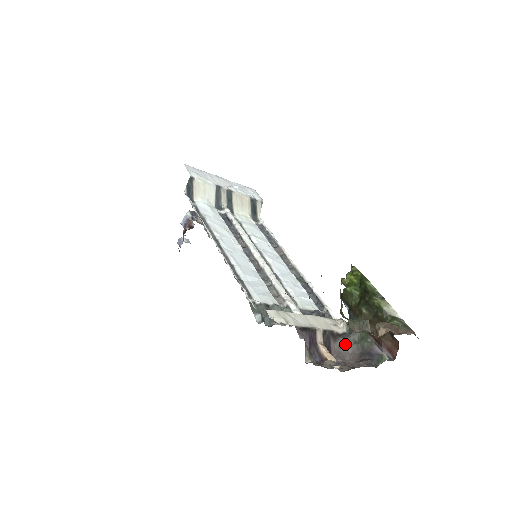
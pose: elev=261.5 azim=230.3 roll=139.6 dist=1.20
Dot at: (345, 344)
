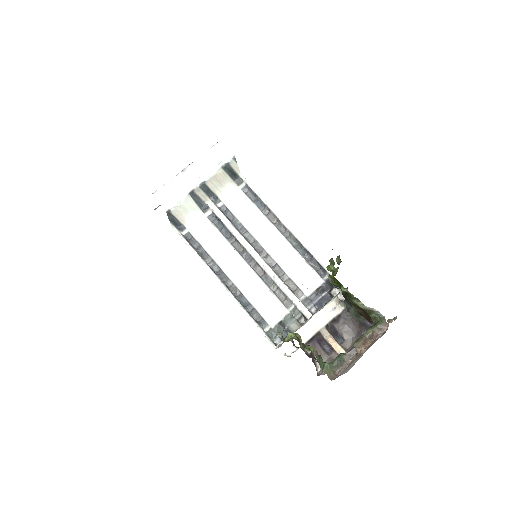
Dot at: (346, 320)
